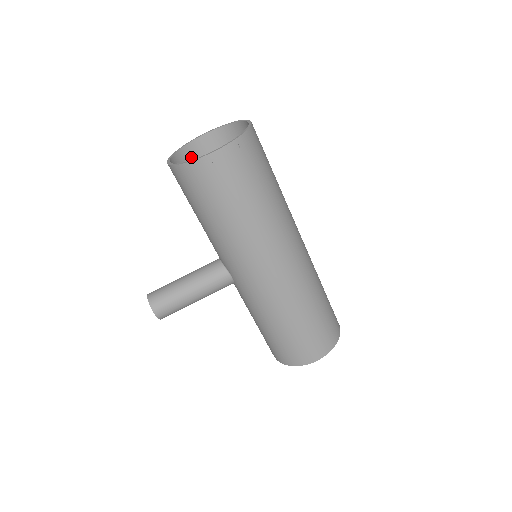
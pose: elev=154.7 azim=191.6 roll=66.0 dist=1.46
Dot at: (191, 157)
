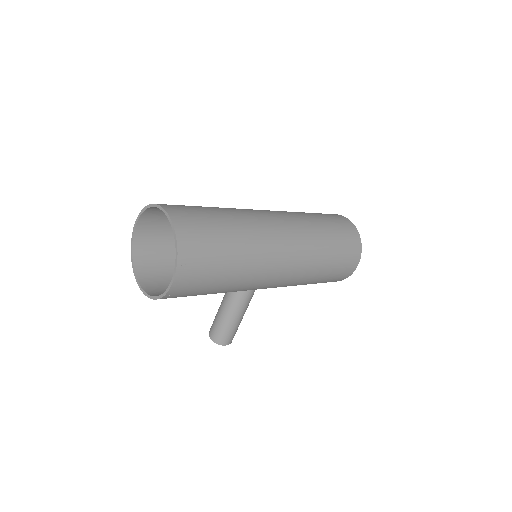
Dot at: (144, 251)
